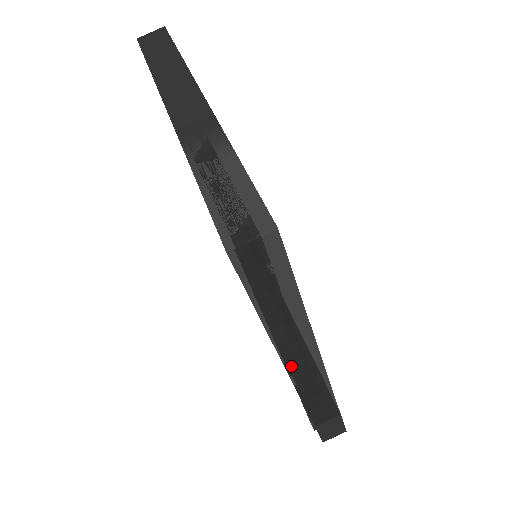
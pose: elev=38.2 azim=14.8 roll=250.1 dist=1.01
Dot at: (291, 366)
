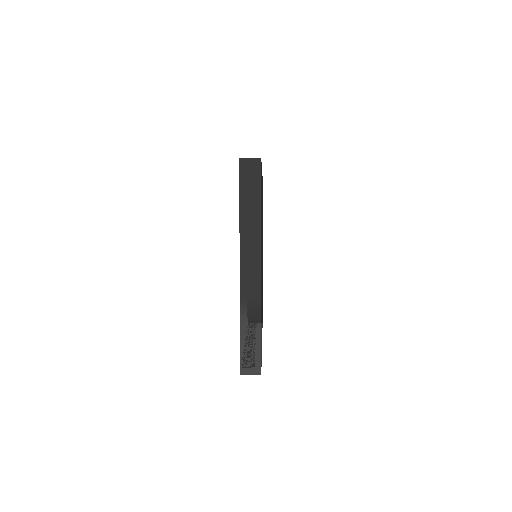
Dot at: occluded
